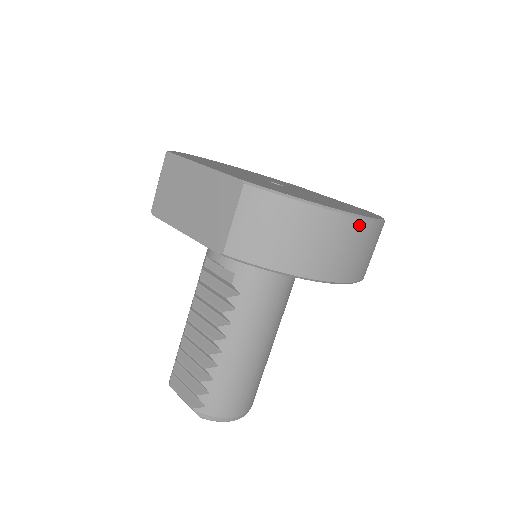
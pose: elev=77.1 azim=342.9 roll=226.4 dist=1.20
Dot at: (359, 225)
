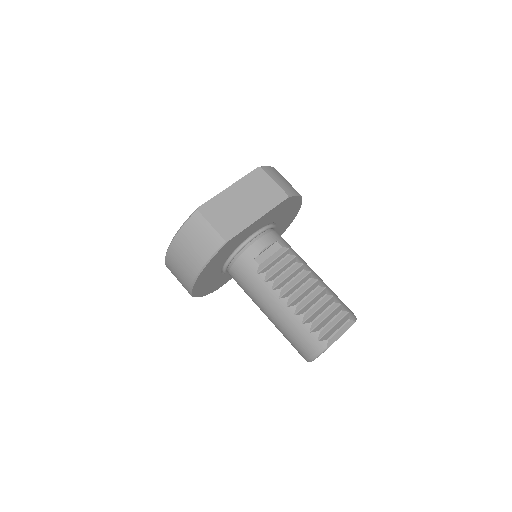
Dot at: occluded
